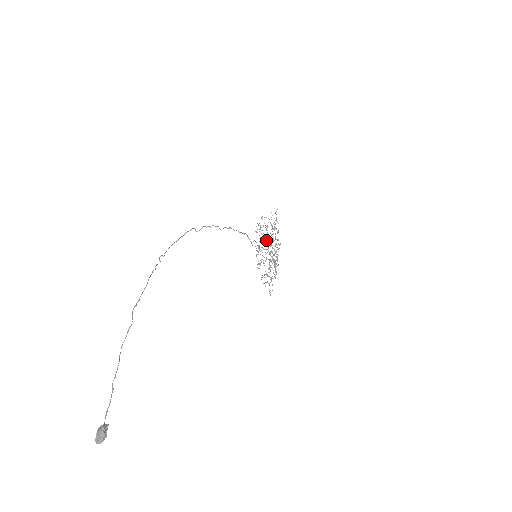
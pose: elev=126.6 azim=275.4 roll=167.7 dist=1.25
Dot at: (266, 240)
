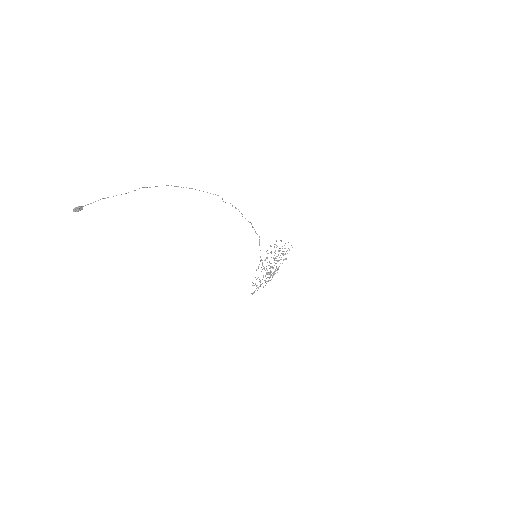
Dot at: occluded
